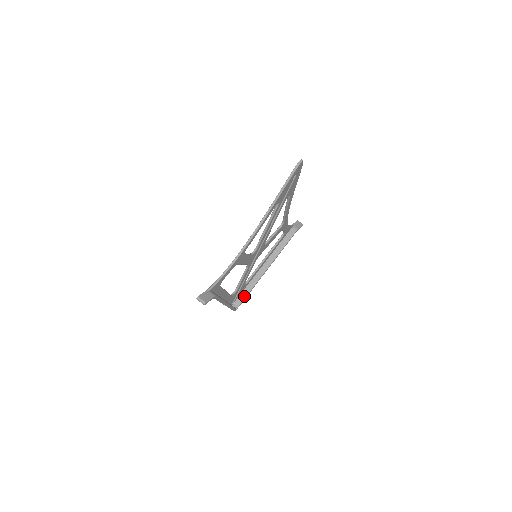
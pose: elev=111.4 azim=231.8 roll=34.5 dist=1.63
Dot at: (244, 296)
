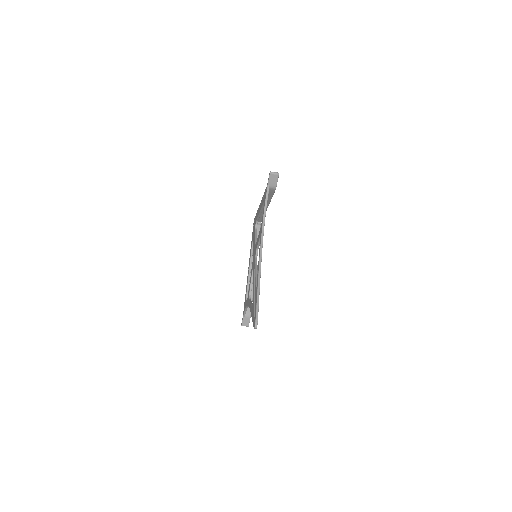
Dot at: (261, 219)
